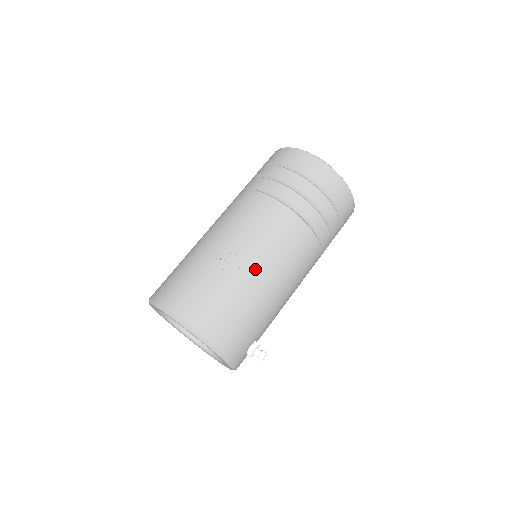
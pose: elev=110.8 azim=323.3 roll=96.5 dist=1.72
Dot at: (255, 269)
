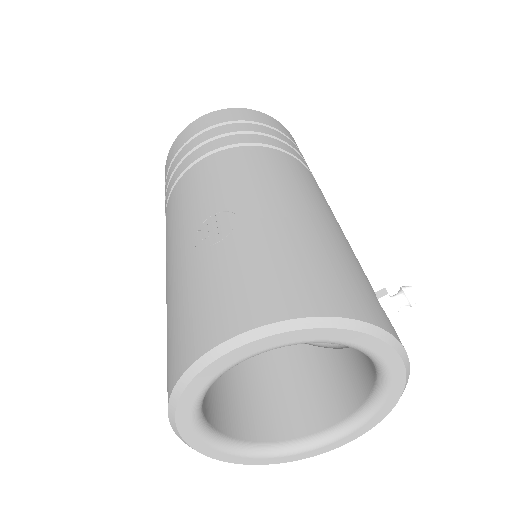
Dot at: (257, 206)
